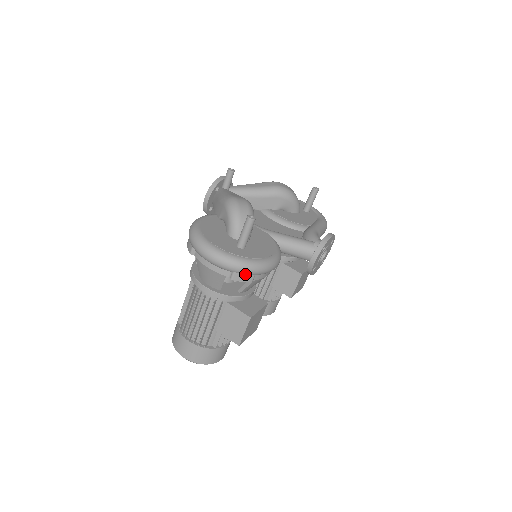
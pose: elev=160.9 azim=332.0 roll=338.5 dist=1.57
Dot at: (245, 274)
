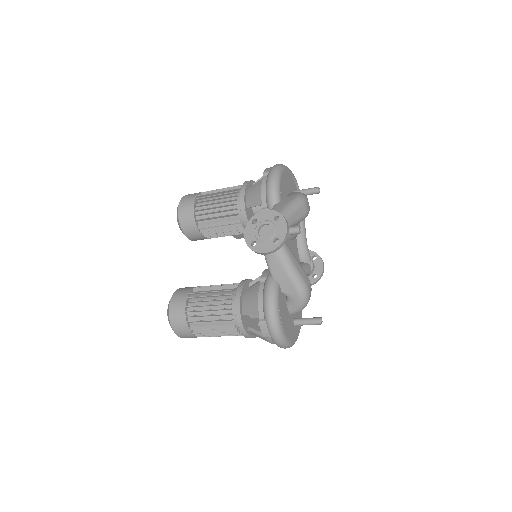
Dot at: occluded
